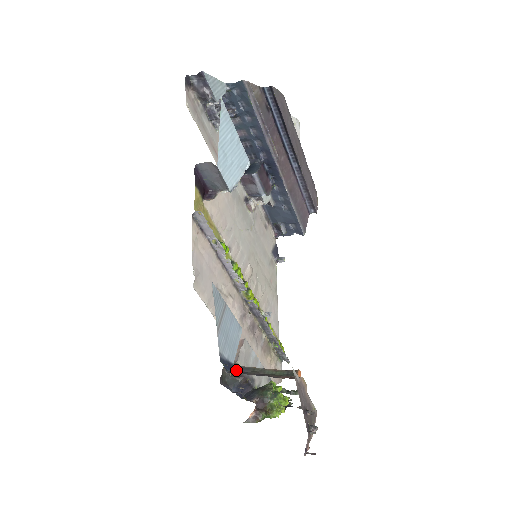
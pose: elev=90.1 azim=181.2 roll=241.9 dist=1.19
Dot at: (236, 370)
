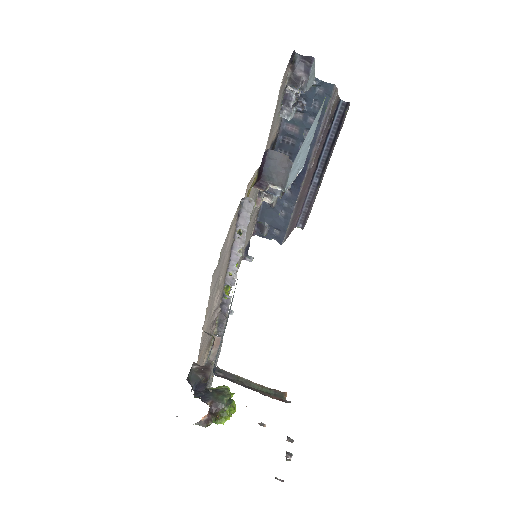
Dot at: (219, 373)
